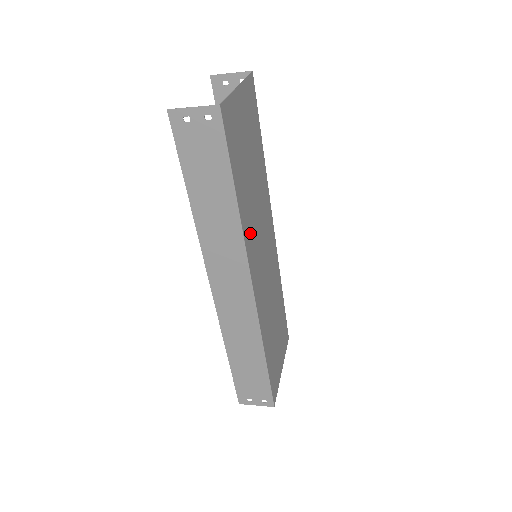
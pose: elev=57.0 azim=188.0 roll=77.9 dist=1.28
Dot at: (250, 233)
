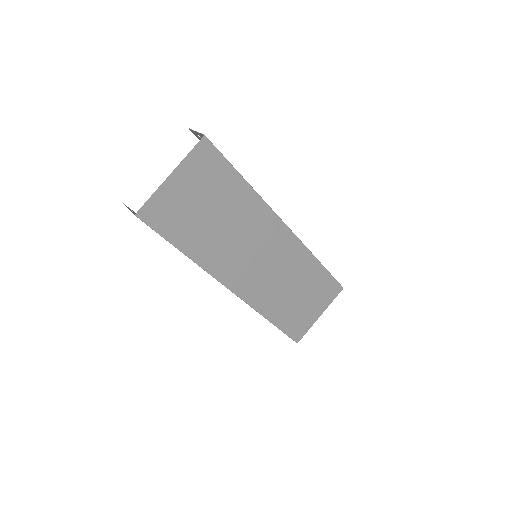
Dot at: (219, 260)
